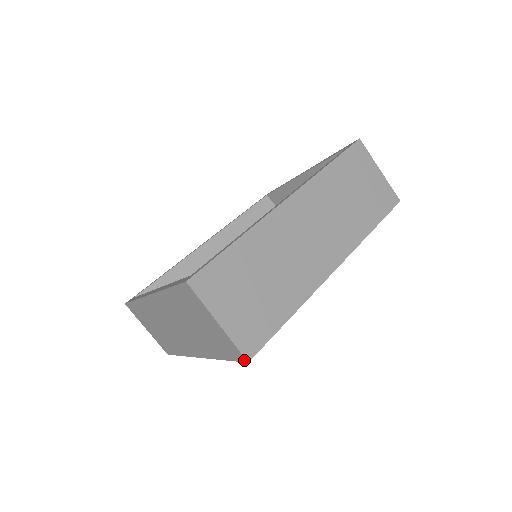
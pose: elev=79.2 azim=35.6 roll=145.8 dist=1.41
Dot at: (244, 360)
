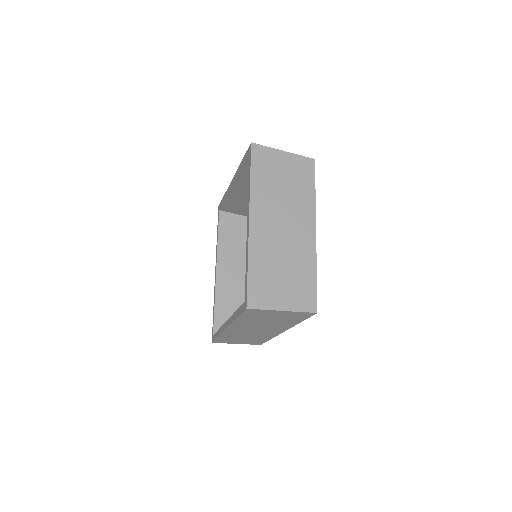
Dot at: occluded
